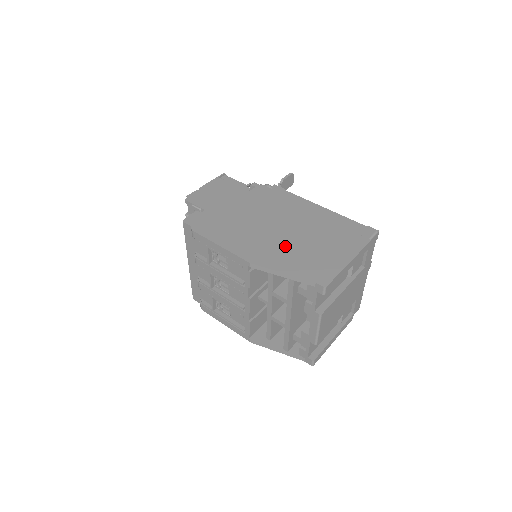
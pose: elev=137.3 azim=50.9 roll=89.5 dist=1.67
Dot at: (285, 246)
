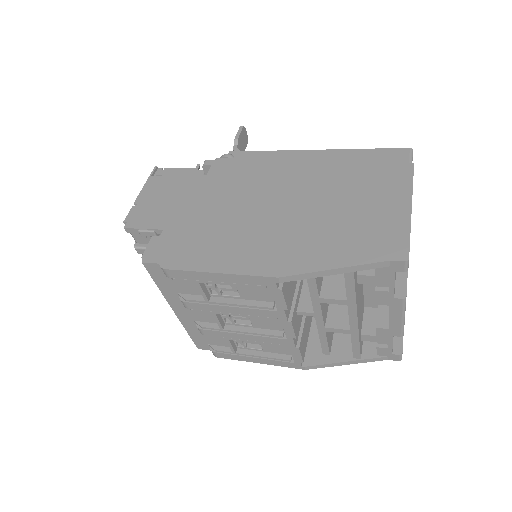
Dot at: (309, 228)
